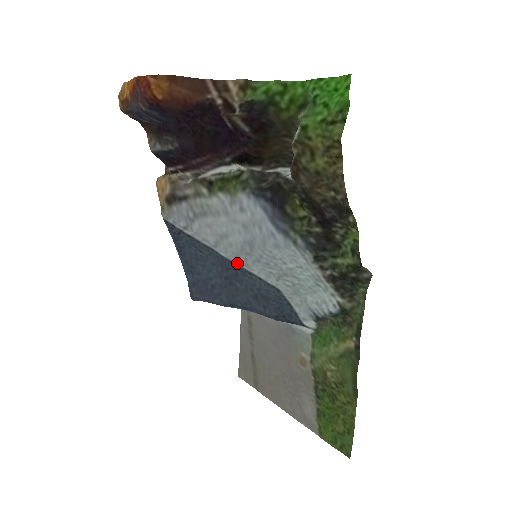
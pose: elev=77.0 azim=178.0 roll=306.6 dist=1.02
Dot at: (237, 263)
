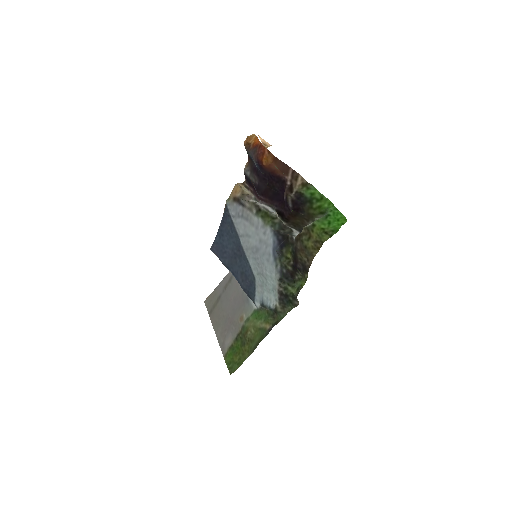
Dot at: (245, 252)
